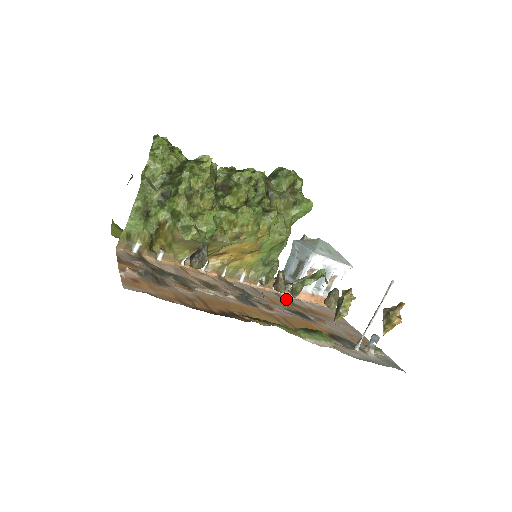
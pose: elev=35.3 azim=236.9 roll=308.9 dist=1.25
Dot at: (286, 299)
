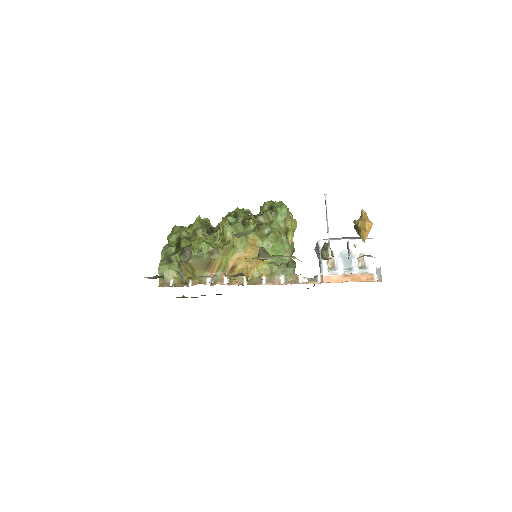
Dot at: occluded
